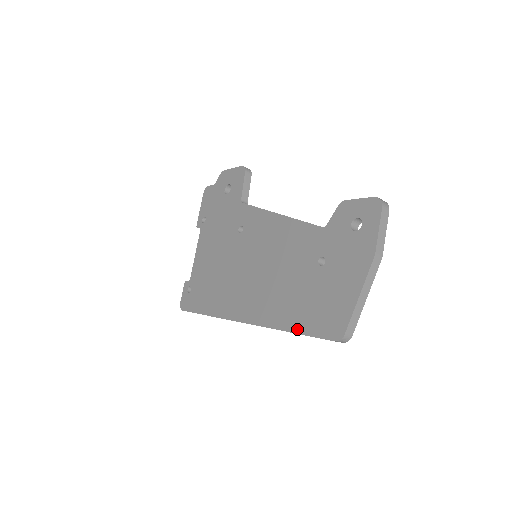
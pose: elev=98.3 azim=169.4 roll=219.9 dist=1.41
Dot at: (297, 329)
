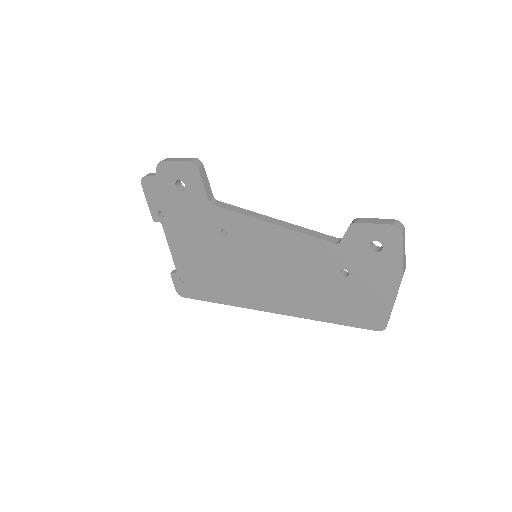
Dot at: (335, 321)
